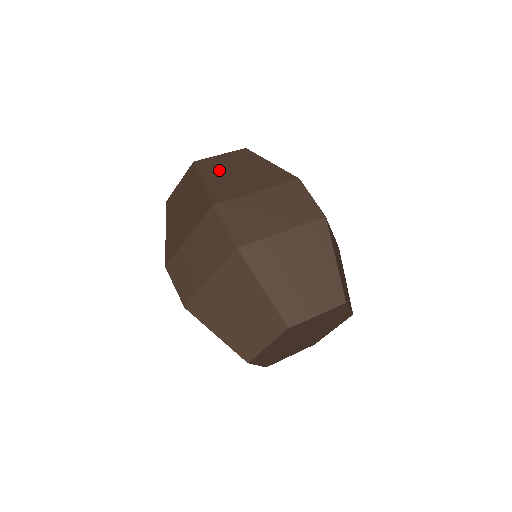
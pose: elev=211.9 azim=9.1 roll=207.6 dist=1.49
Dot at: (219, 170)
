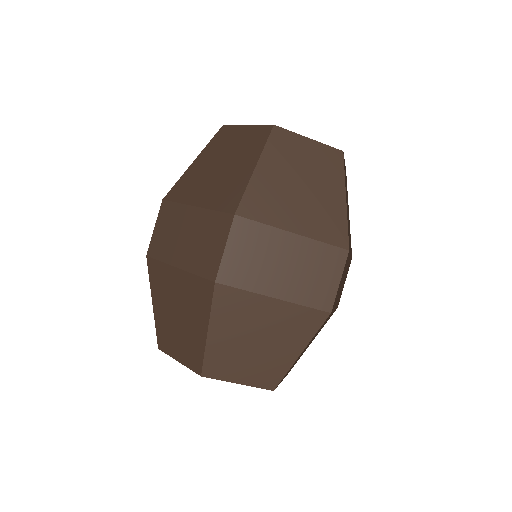
Dot at: (217, 152)
